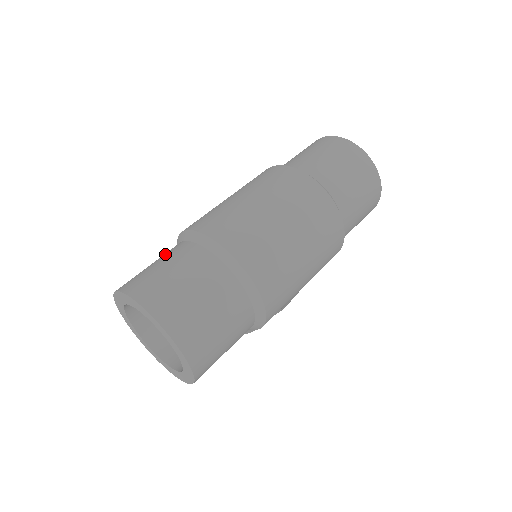
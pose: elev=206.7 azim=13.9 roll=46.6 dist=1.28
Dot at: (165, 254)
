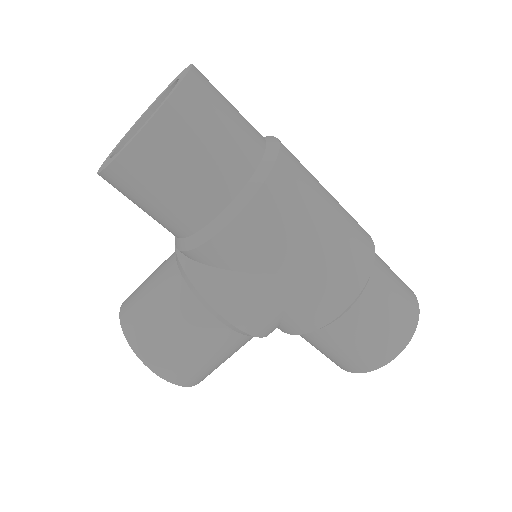
Dot at: occluded
